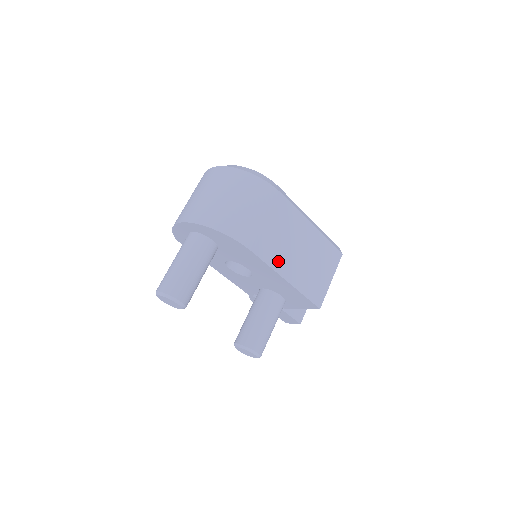
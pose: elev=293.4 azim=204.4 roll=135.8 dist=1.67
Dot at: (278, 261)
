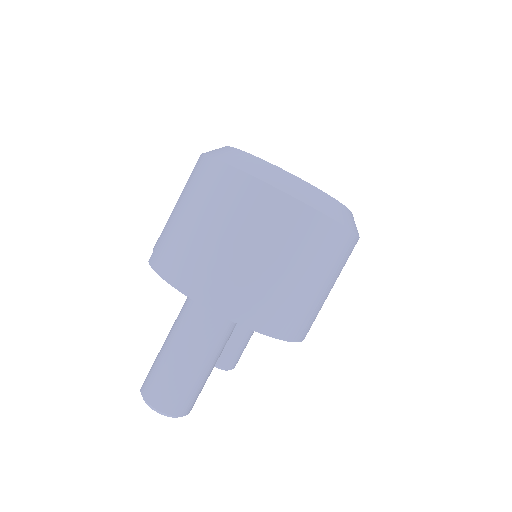
Dot at: occluded
